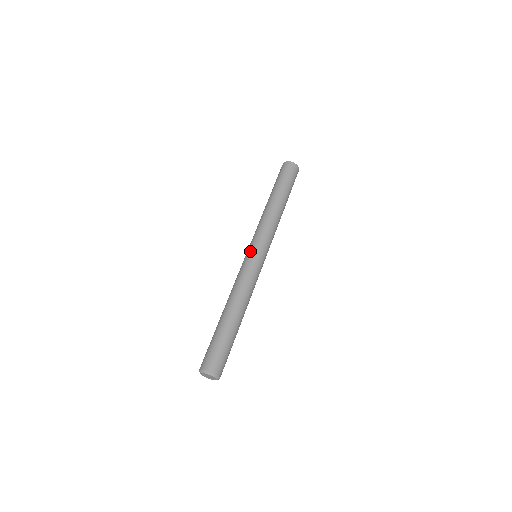
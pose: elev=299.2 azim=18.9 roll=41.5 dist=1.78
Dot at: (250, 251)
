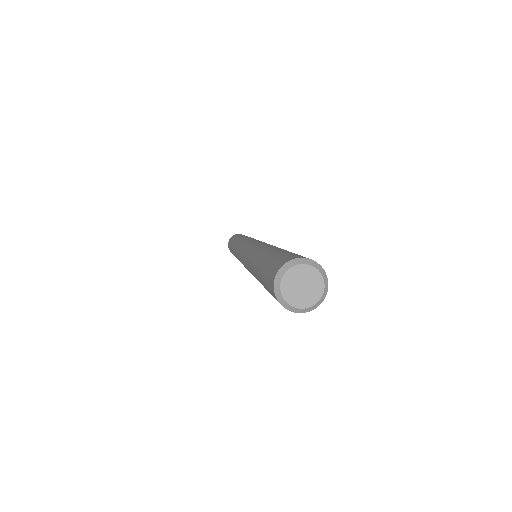
Dot at: (242, 248)
